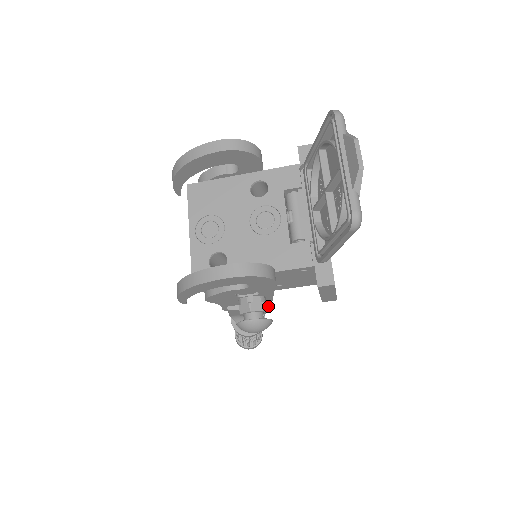
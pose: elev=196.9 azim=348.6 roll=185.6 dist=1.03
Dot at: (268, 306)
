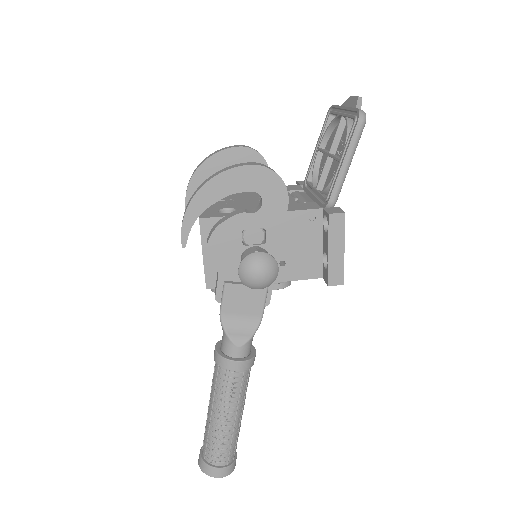
Dot at: (266, 305)
